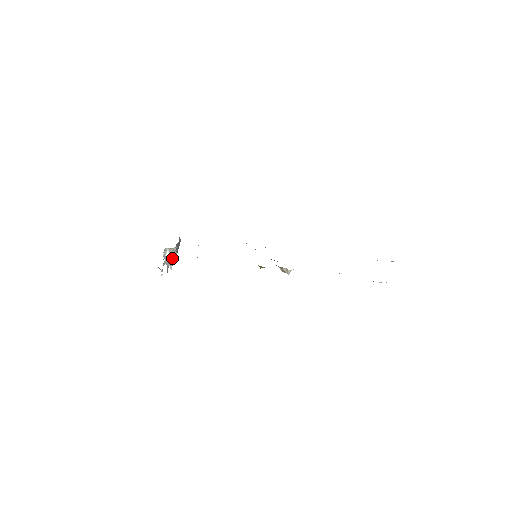
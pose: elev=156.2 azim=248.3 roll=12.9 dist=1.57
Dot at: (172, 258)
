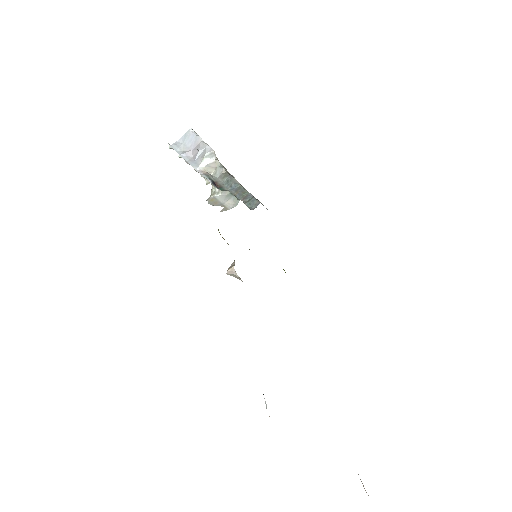
Dot at: (208, 169)
